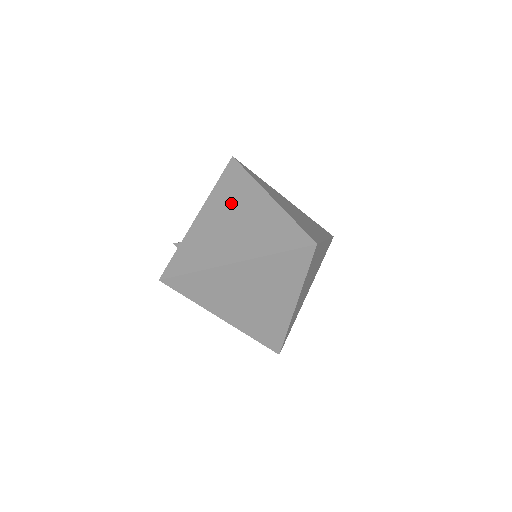
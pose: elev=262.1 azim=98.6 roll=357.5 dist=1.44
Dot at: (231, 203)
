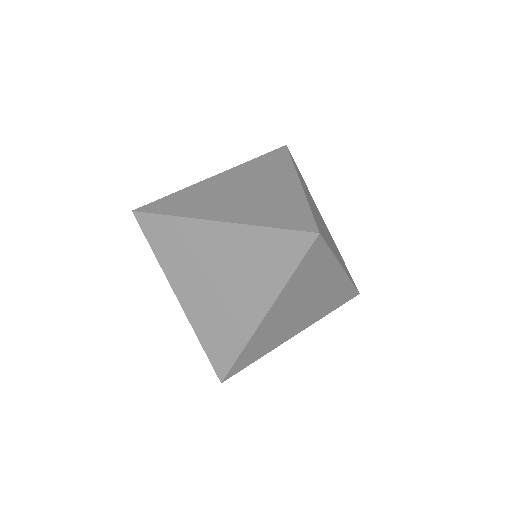
Dot at: (255, 176)
